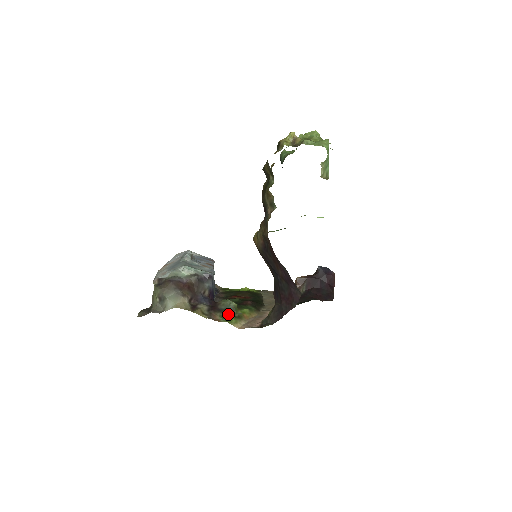
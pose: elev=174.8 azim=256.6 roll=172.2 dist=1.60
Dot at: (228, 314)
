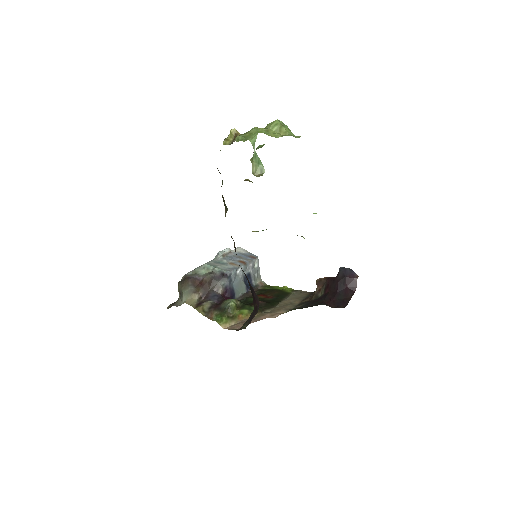
Dot at: (223, 313)
